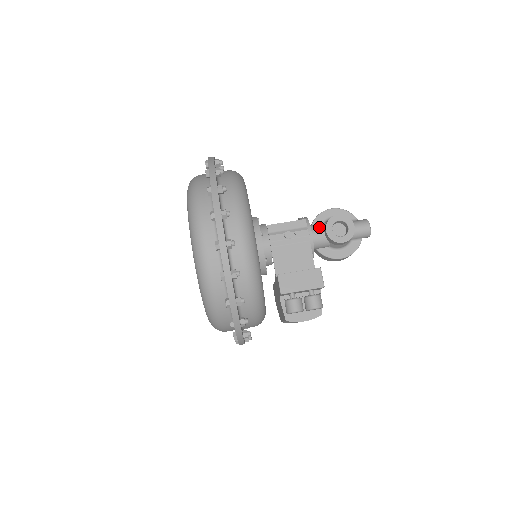
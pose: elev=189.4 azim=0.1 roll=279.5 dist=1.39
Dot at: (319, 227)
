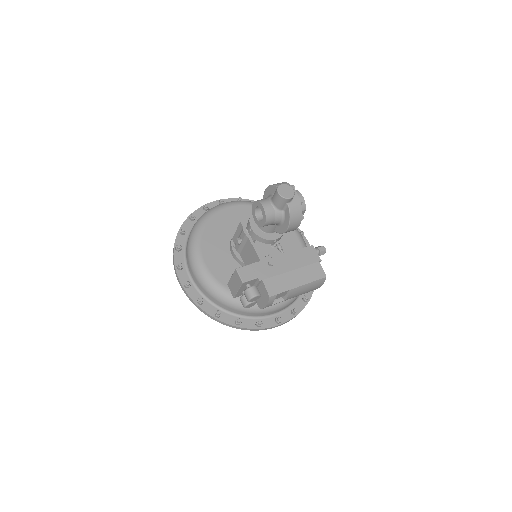
Dot at: occluded
